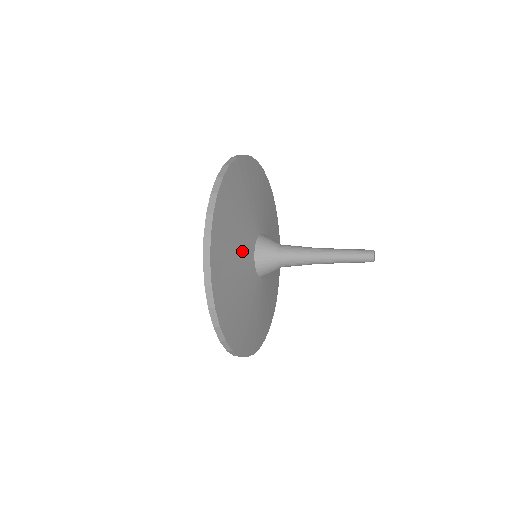
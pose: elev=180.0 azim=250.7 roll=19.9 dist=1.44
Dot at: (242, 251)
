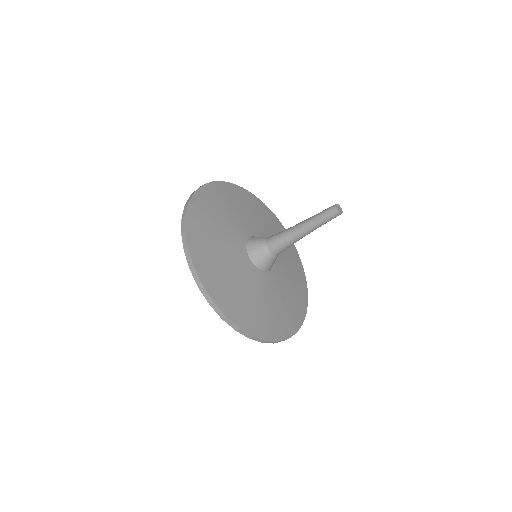
Dot at: (228, 239)
